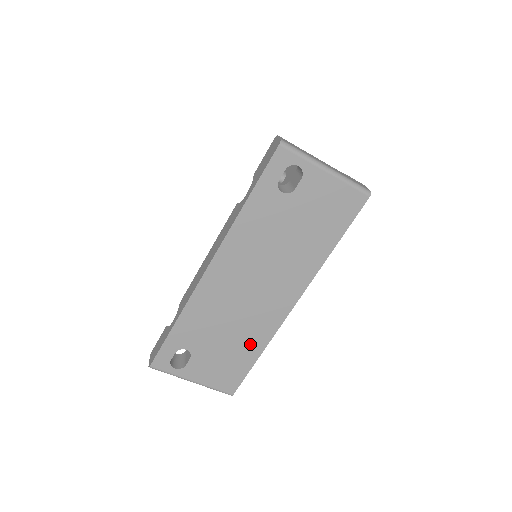
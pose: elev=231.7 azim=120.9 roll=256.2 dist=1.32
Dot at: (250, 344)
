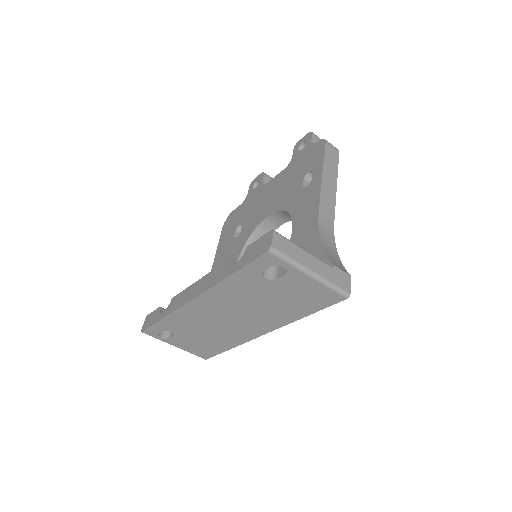
Dot at: (223, 342)
